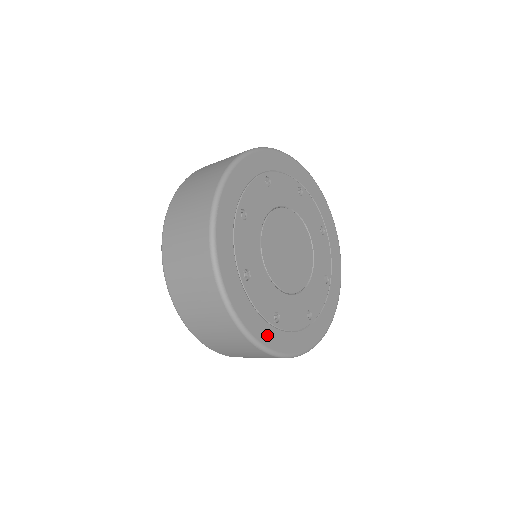
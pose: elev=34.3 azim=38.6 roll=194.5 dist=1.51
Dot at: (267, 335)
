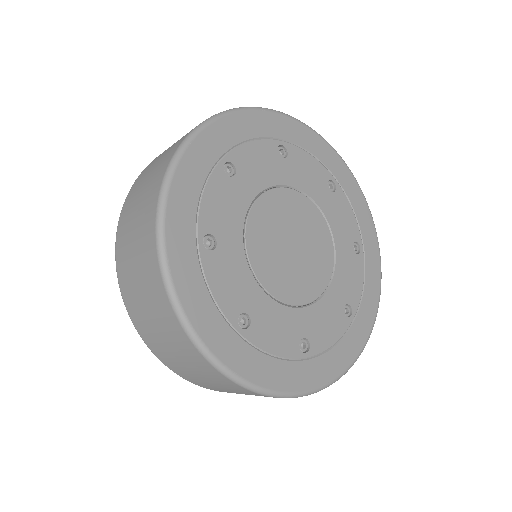
Dot at: (219, 338)
